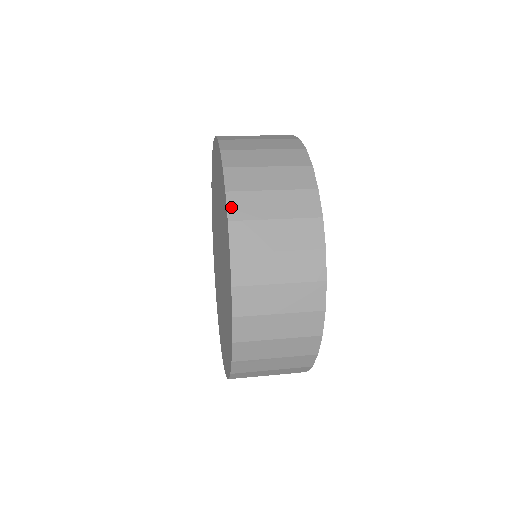
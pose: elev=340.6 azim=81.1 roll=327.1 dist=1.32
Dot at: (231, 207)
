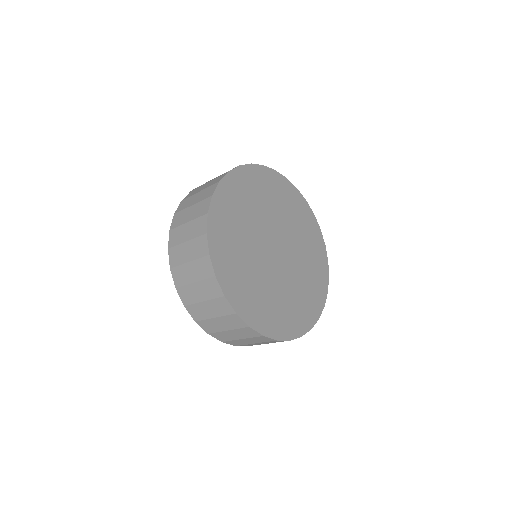
Dot at: occluded
